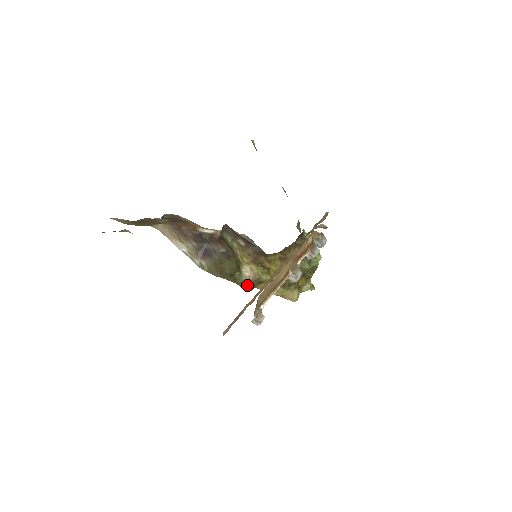
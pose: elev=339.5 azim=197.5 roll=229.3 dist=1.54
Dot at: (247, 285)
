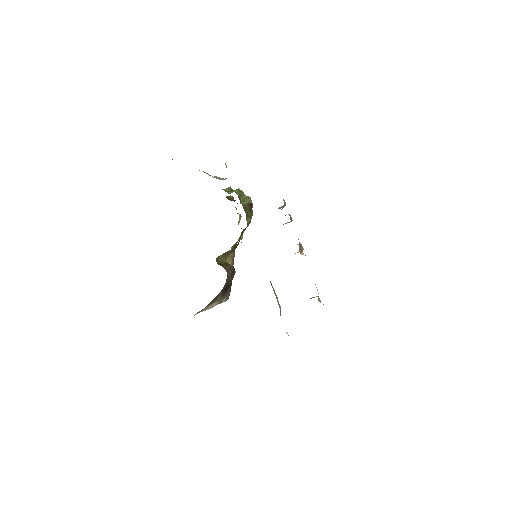
Dot at: occluded
